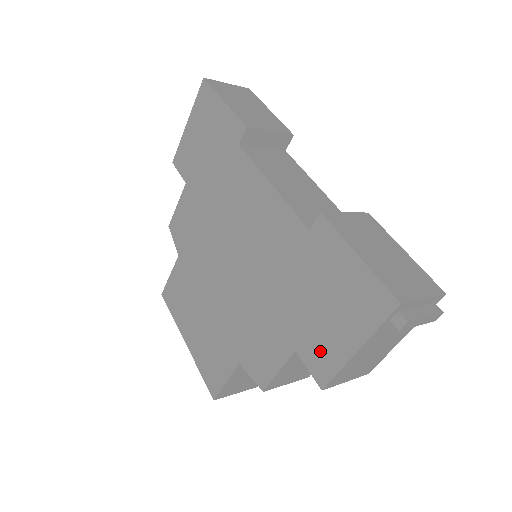
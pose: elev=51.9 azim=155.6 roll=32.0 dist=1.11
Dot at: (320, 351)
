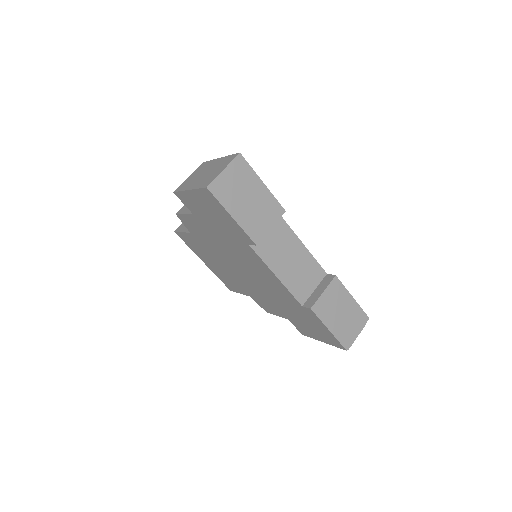
Dot at: (303, 329)
